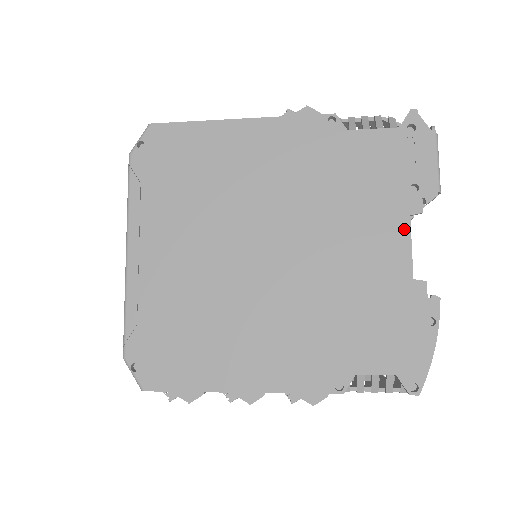
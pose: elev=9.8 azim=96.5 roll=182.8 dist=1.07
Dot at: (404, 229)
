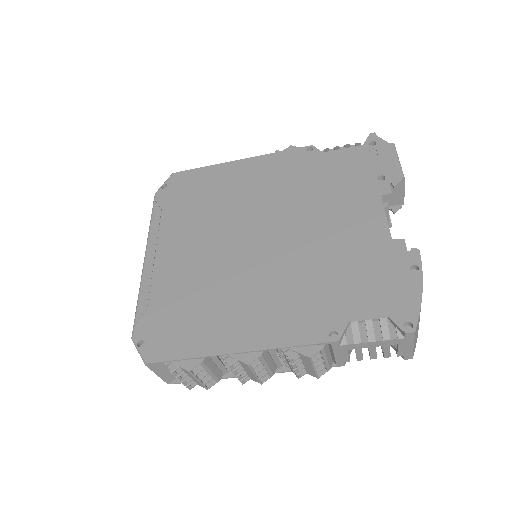
Dot at: (377, 206)
